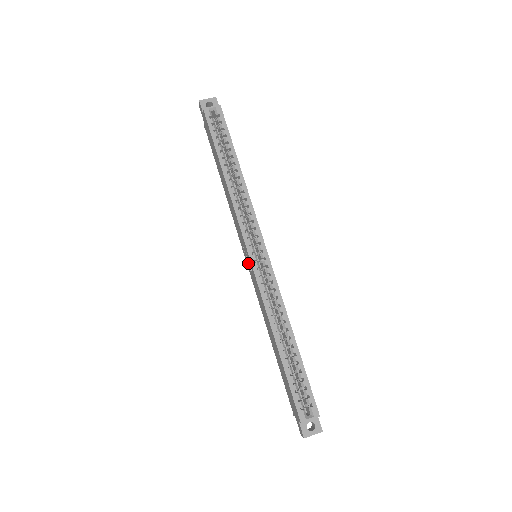
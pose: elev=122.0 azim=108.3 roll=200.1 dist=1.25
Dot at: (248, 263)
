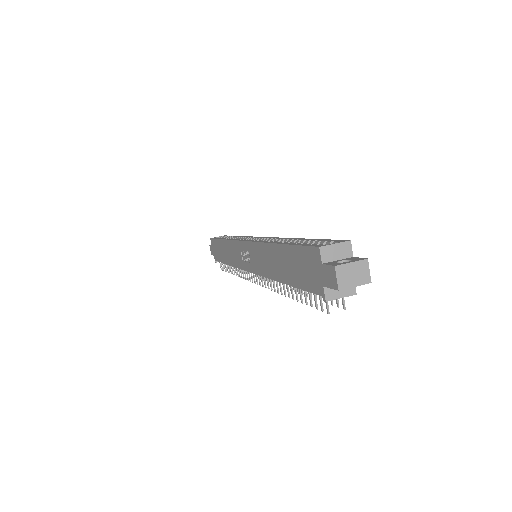
Dot at: (248, 262)
